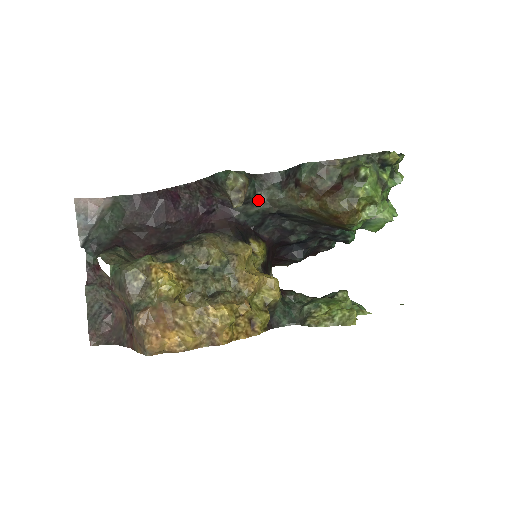
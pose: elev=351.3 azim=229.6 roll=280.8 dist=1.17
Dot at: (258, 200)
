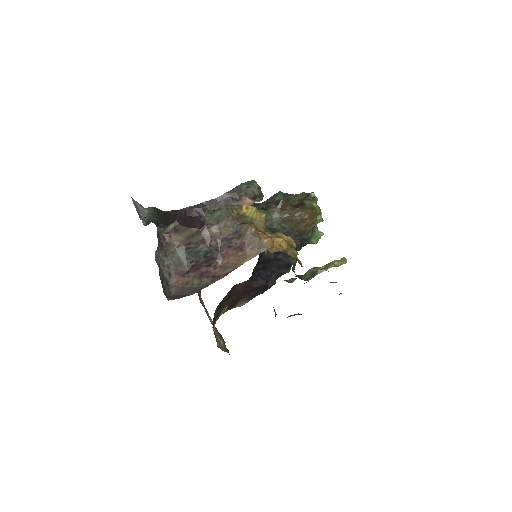
Dot at: occluded
